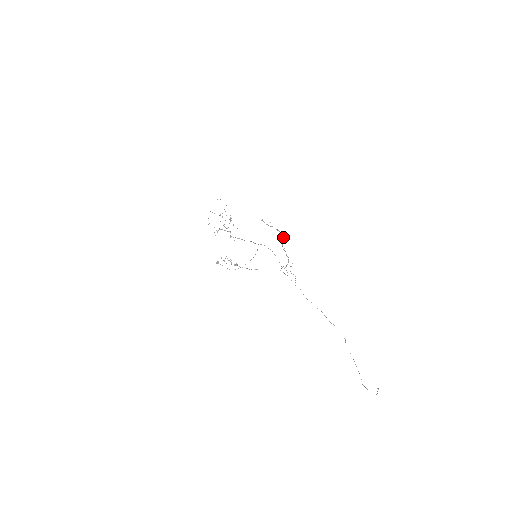
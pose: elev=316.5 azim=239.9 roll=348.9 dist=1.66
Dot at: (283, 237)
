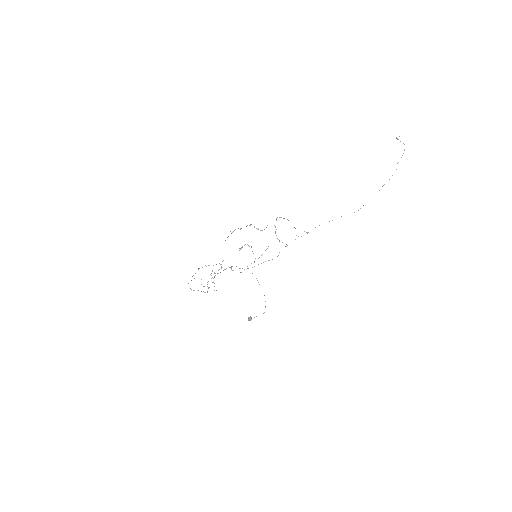
Dot at: occluded
